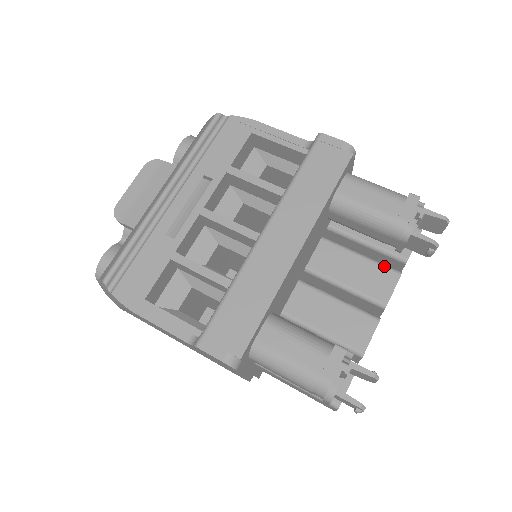
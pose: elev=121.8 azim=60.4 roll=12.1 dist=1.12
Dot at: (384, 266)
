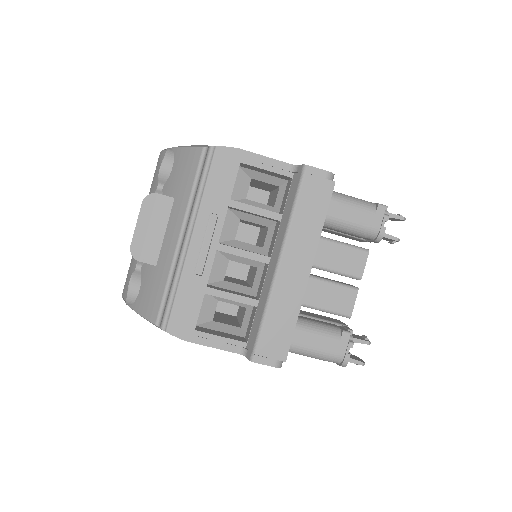
Dot at: (356, 248)
